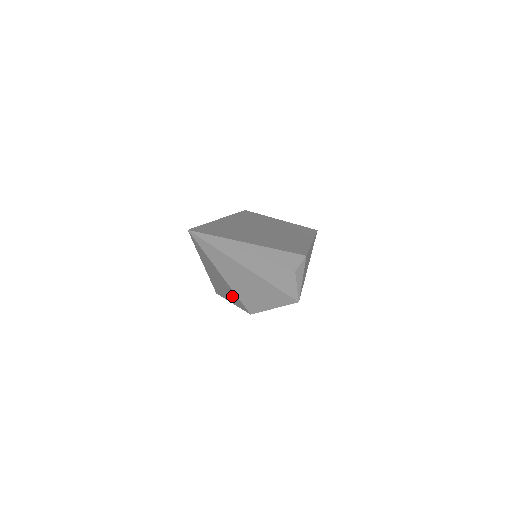
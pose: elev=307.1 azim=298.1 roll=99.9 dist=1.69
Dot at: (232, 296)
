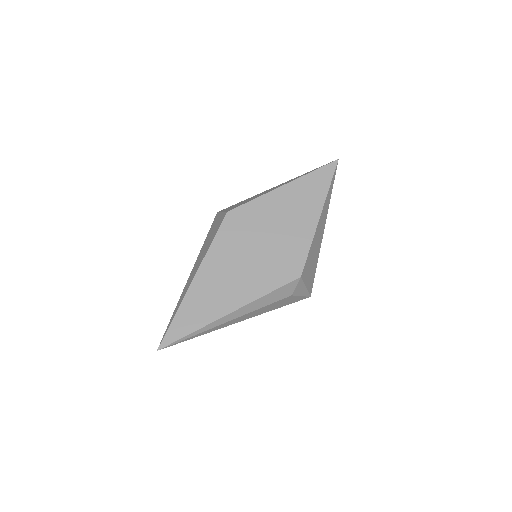
Dot at: occluded
